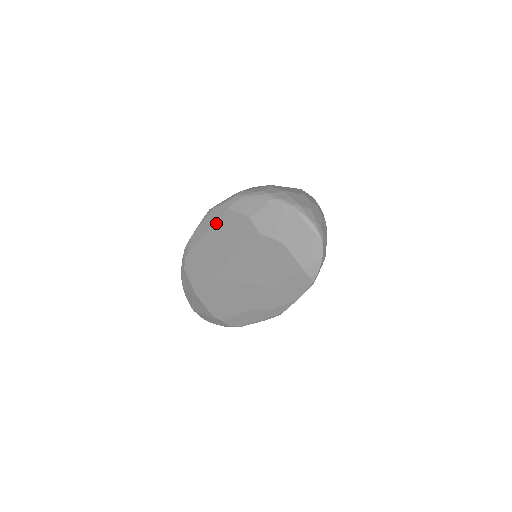
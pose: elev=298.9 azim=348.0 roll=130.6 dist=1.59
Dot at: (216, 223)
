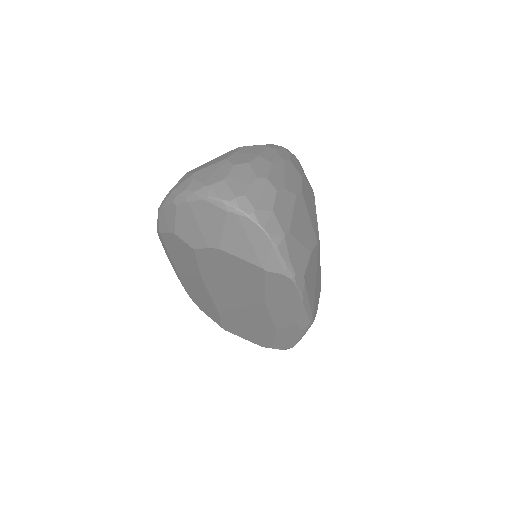
Dot at: (169, 253)
